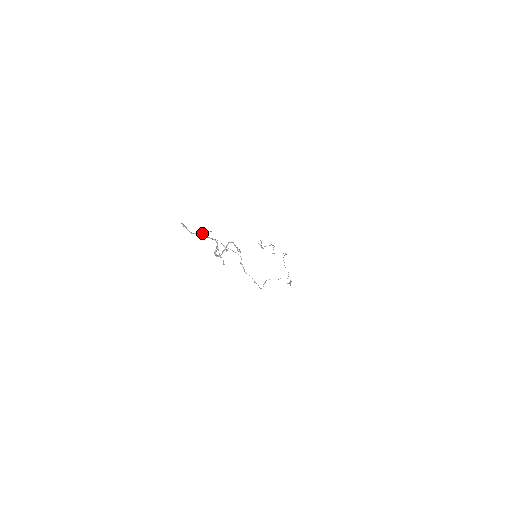
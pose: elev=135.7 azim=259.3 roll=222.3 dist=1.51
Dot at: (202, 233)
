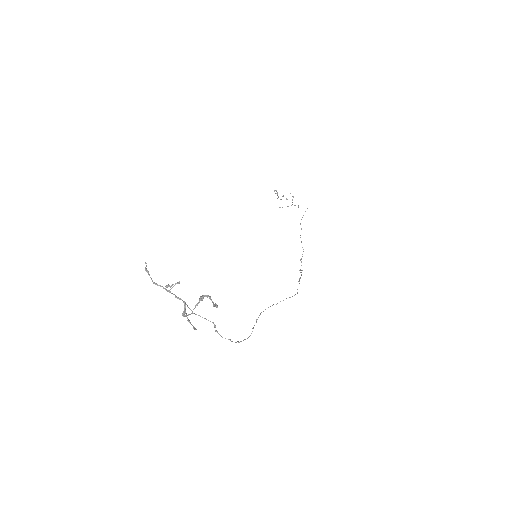
Dot at: (167, 286)
